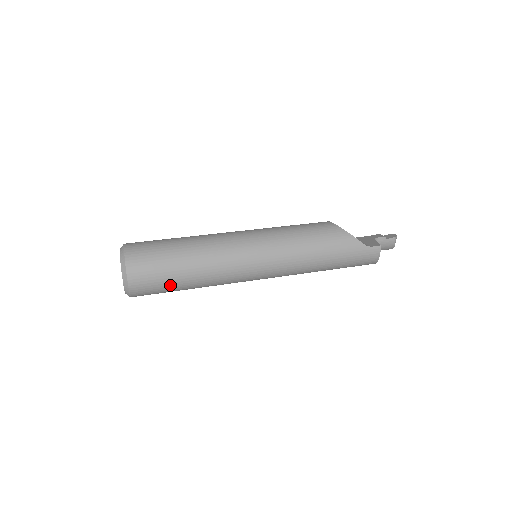
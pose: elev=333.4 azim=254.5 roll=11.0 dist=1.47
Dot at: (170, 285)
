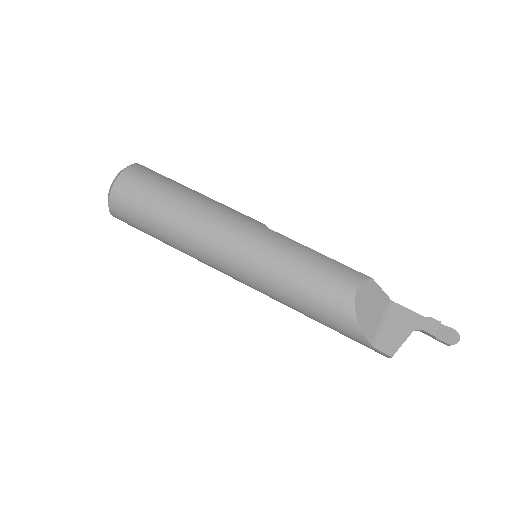
Dot at: occluded
